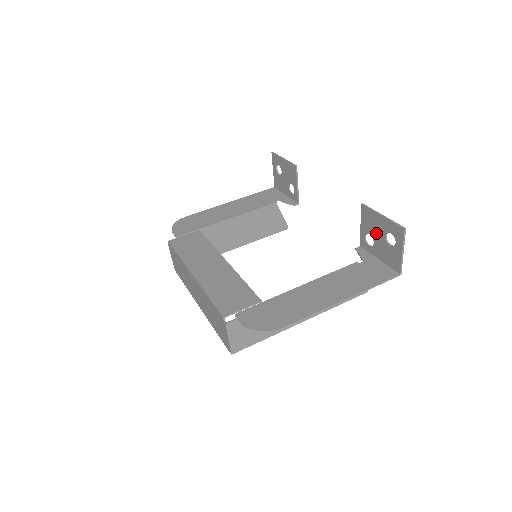
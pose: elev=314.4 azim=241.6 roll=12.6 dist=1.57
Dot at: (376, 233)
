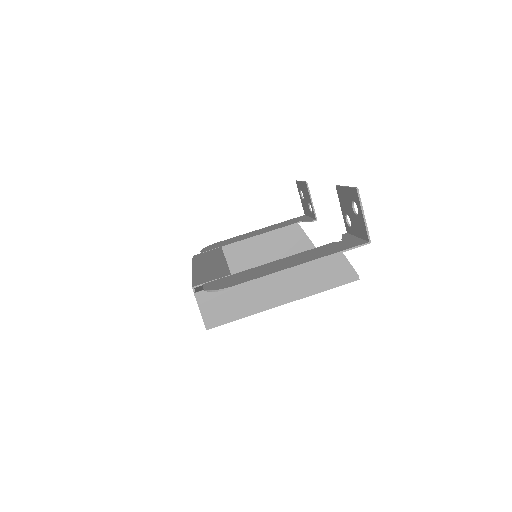
Dot at: (348, 209)
